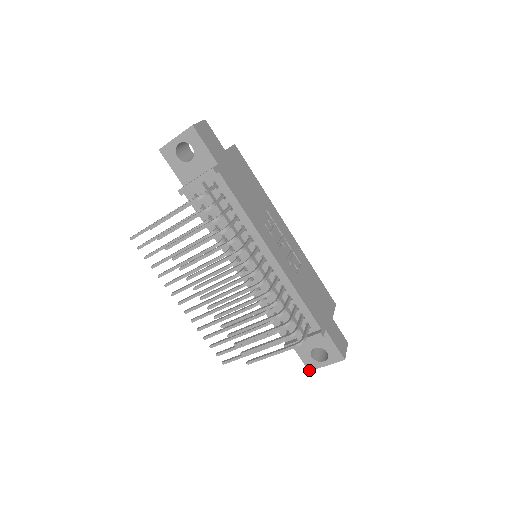
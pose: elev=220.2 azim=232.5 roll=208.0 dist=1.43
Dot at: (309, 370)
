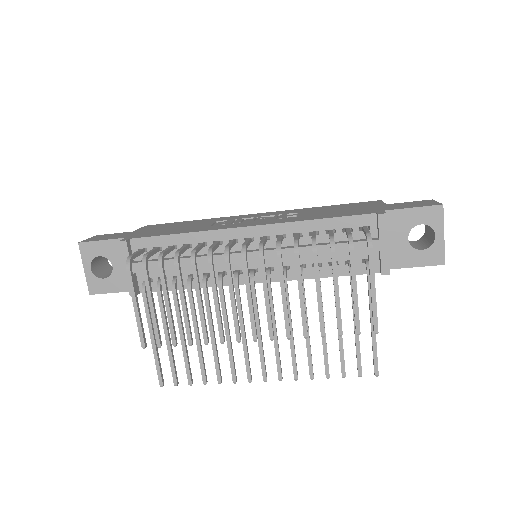
Dot at: (443, 264)
